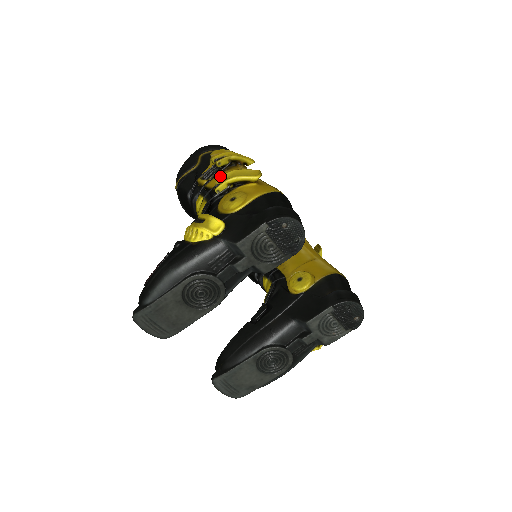
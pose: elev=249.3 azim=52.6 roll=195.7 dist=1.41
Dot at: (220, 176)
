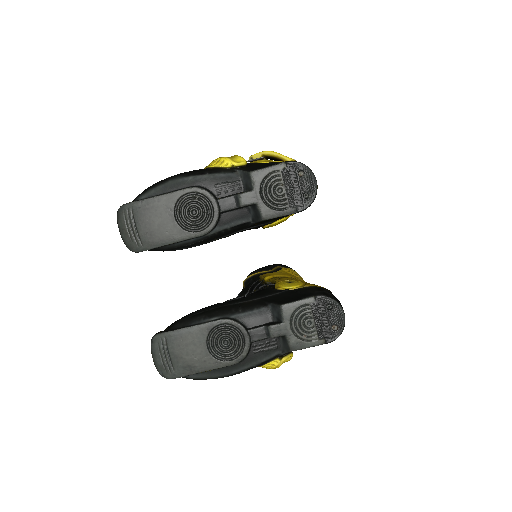
Dot at: occluded
